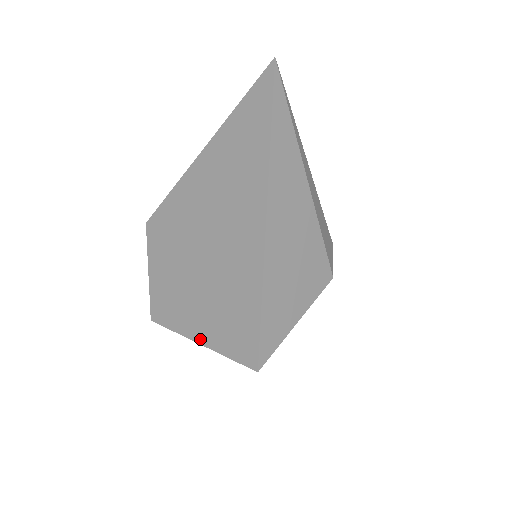
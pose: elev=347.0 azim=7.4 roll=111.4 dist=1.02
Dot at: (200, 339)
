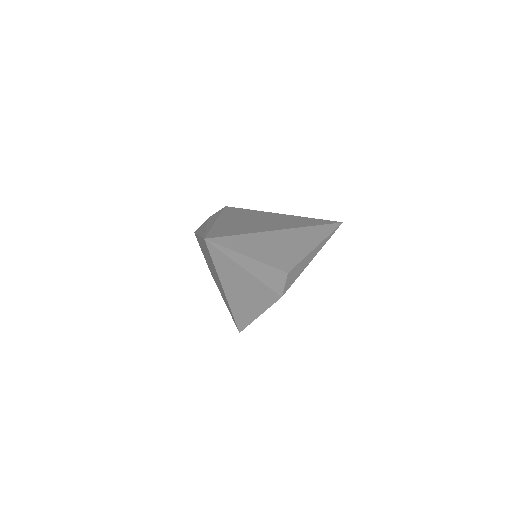
Dot at: occluded
